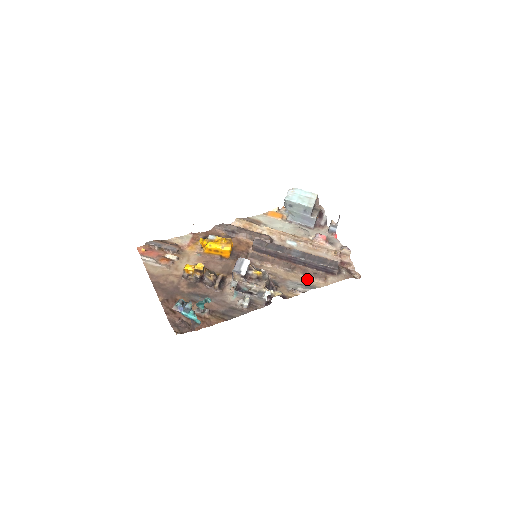
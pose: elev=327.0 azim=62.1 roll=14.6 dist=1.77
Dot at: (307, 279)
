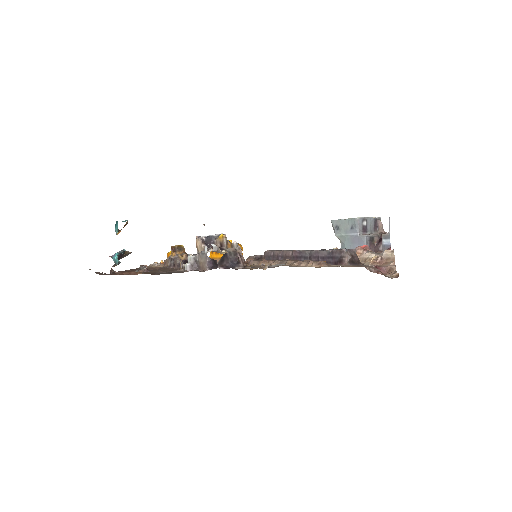
Dot at: (298, 266)
